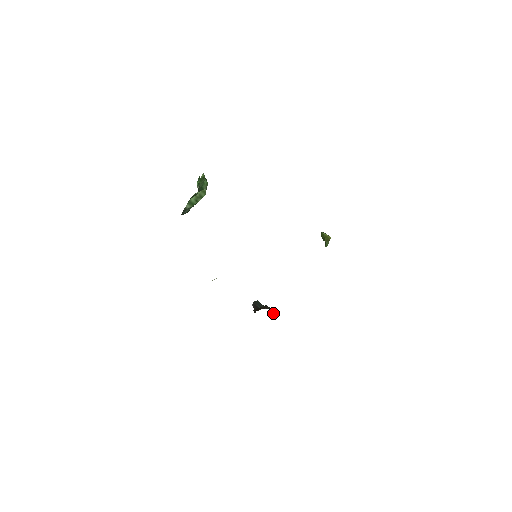
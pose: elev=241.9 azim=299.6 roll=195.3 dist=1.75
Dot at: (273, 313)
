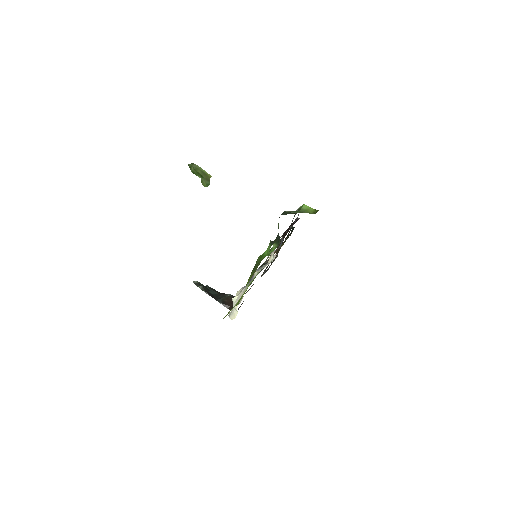
Dot at: occluded
